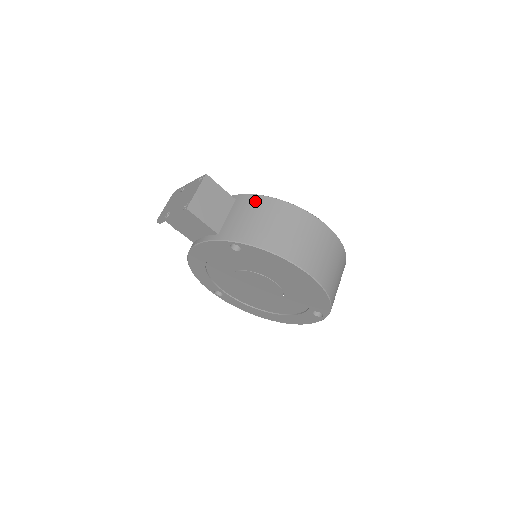
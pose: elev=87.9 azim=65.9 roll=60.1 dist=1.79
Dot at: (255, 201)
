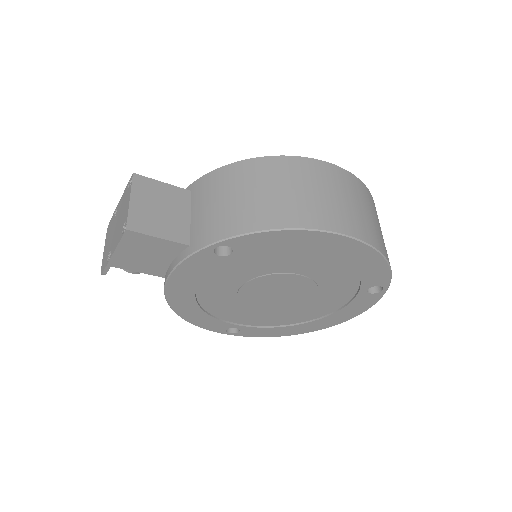
Dot at: (218, 177)
